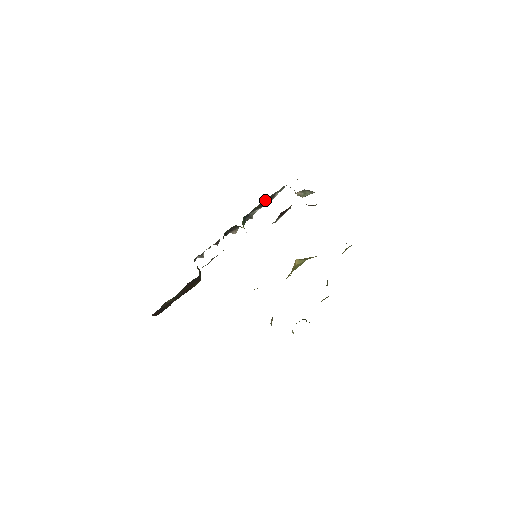
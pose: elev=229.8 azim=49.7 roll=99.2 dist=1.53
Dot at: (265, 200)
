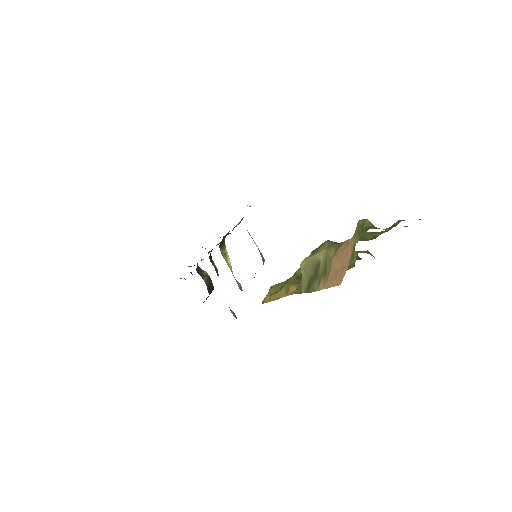
Dot at: occluded
